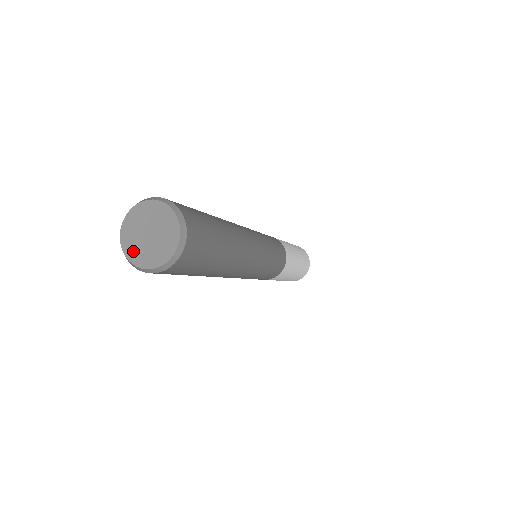
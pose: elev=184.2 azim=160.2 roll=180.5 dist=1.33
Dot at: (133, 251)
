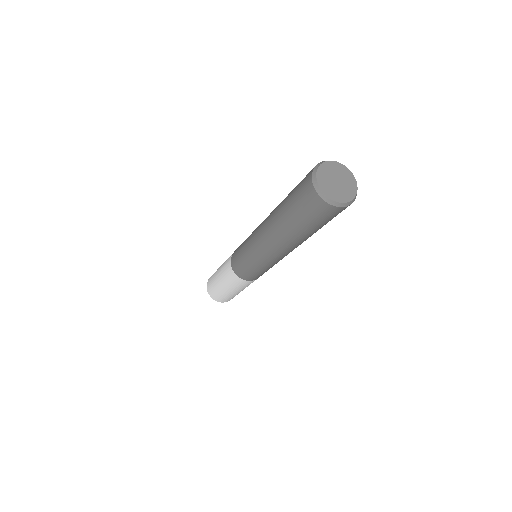
Dot at: (341, 196)
